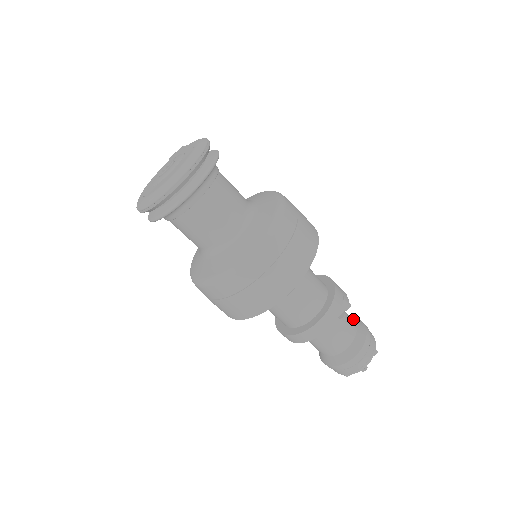
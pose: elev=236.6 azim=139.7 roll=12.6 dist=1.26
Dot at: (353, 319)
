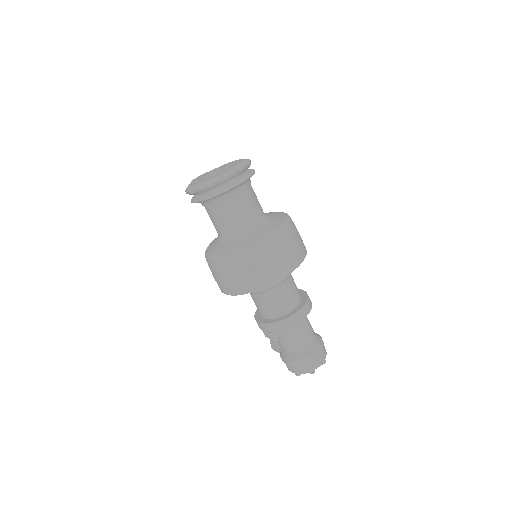
Dot at: occluded
